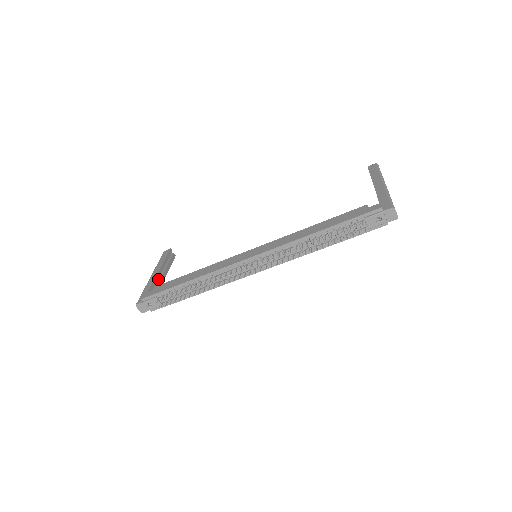
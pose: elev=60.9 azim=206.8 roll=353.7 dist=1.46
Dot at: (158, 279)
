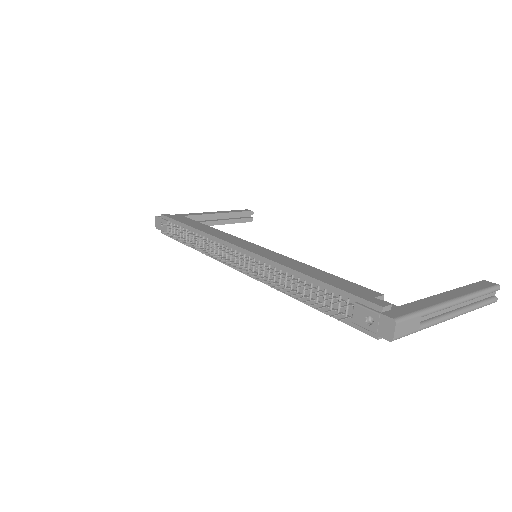
Dot at: (204, 218)
